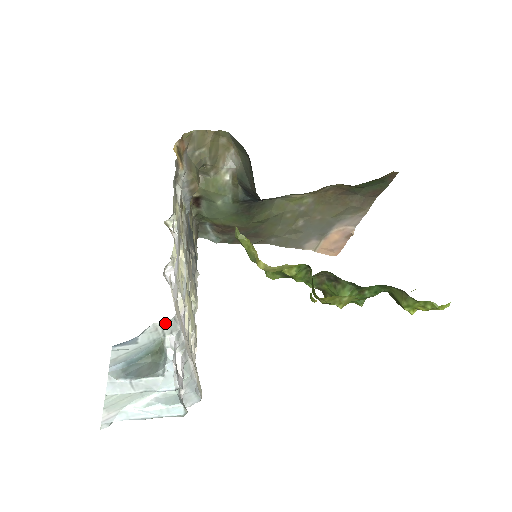
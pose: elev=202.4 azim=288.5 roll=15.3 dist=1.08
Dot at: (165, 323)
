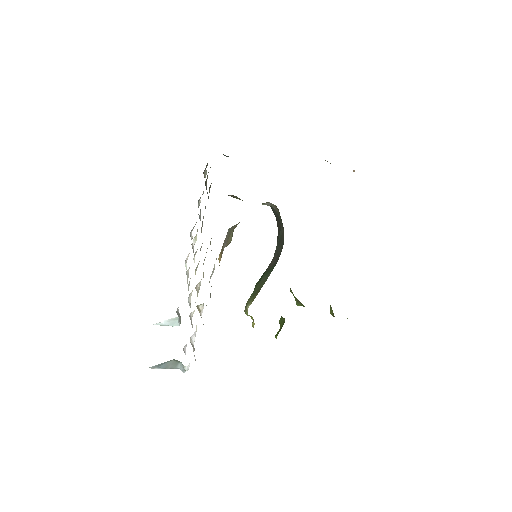
Dot at: occluded
